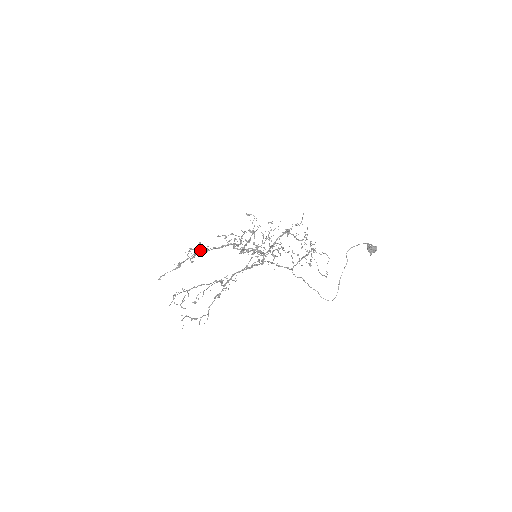
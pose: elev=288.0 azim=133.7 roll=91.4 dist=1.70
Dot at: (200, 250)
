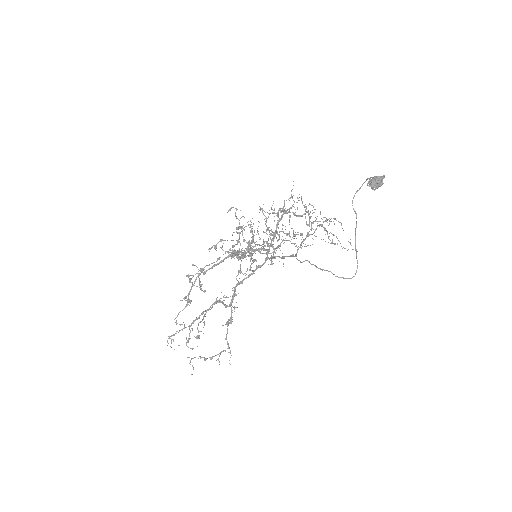
Dot at: (197, 273)
